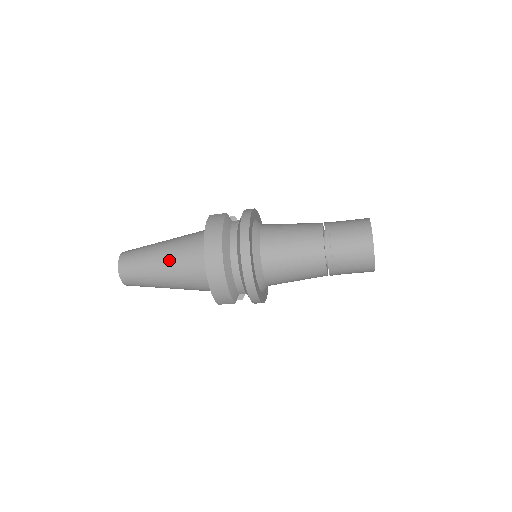
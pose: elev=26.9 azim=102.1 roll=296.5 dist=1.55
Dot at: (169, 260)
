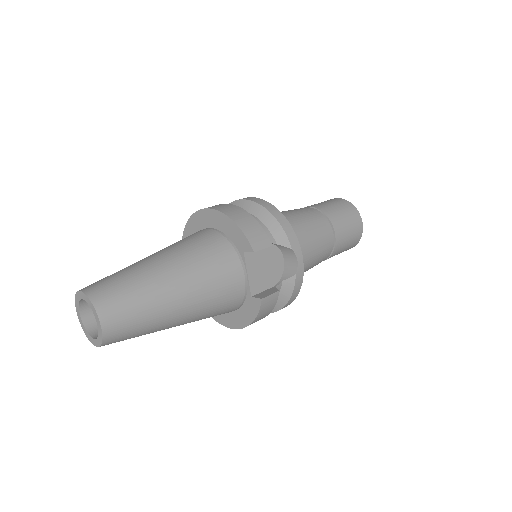
Dot at: occluded
